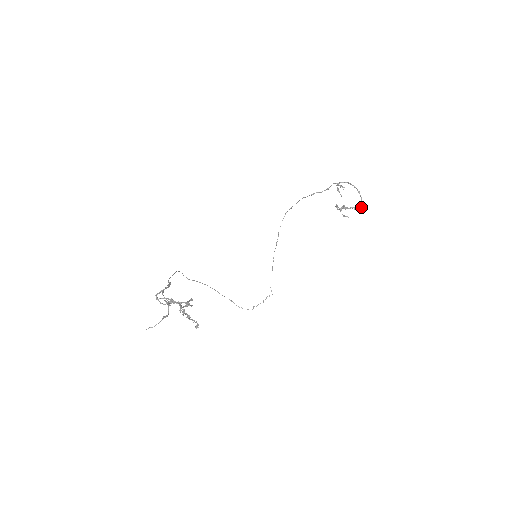
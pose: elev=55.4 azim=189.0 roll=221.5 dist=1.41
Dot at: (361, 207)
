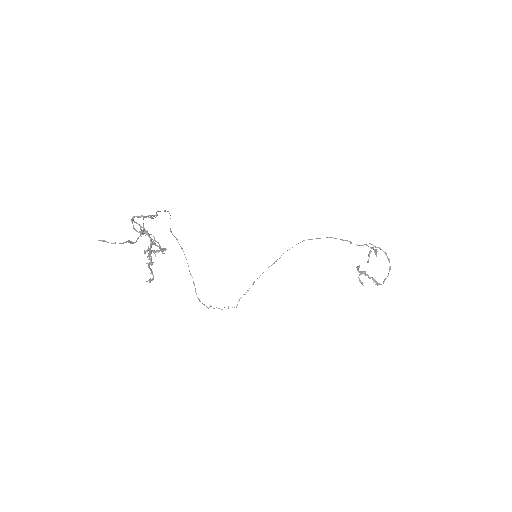
Dot at: (381, 284)
